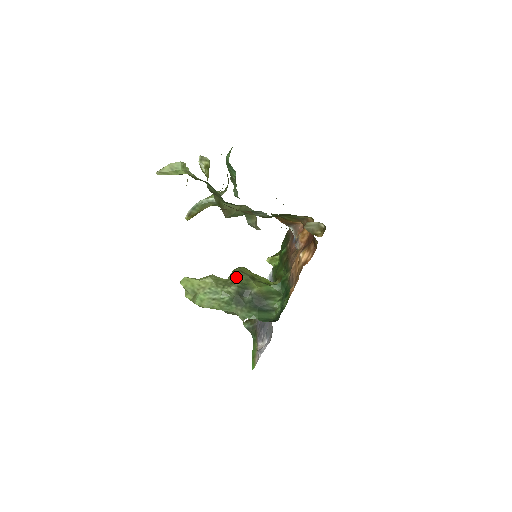
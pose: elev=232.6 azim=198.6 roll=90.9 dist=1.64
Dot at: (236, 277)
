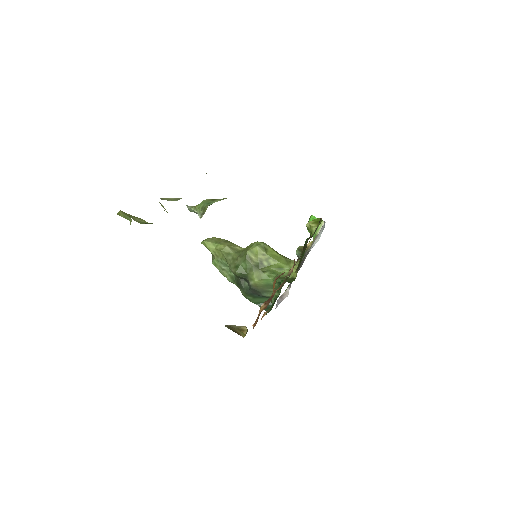
Dot at: (241, 262)
